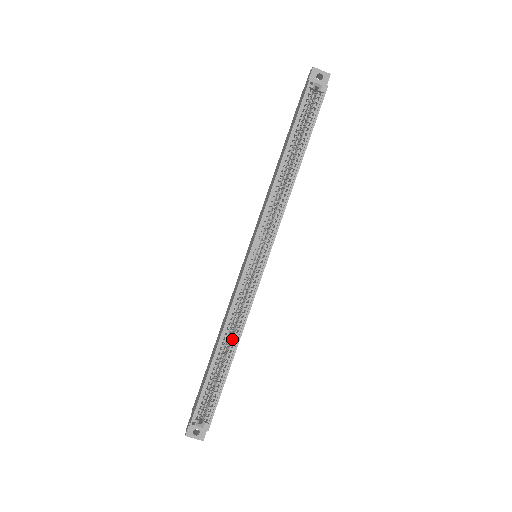
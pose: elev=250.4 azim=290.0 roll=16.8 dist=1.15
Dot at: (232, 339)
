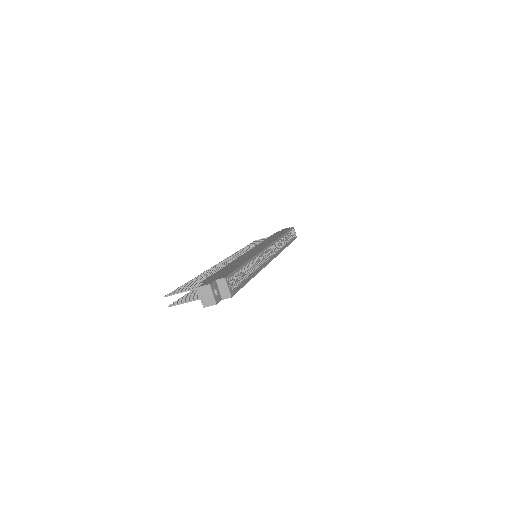
Dot at: (253, 268)
